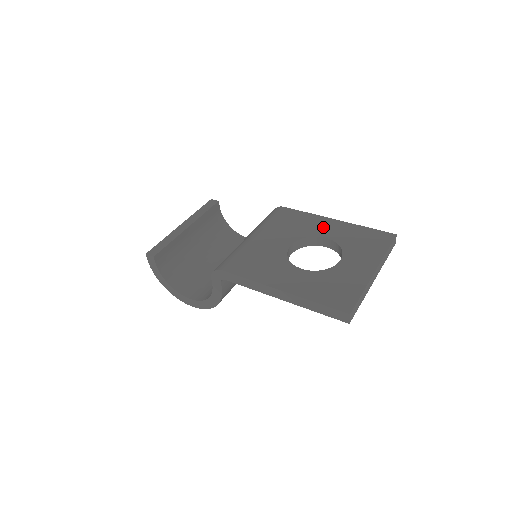
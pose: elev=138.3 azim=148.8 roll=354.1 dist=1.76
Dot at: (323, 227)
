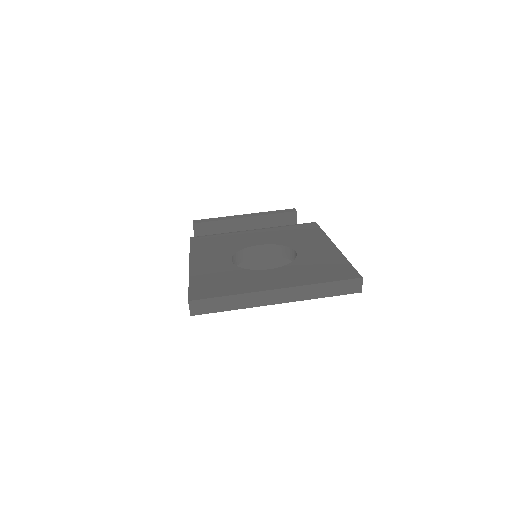
Dot at: (312, 245)
